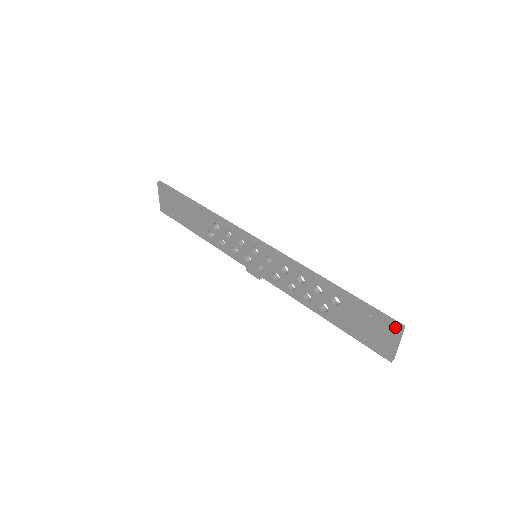
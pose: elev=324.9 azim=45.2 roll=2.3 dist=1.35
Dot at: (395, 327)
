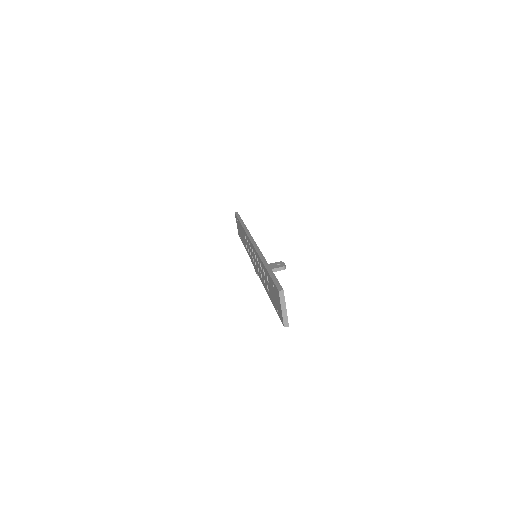
Dot at: (277, 291)
